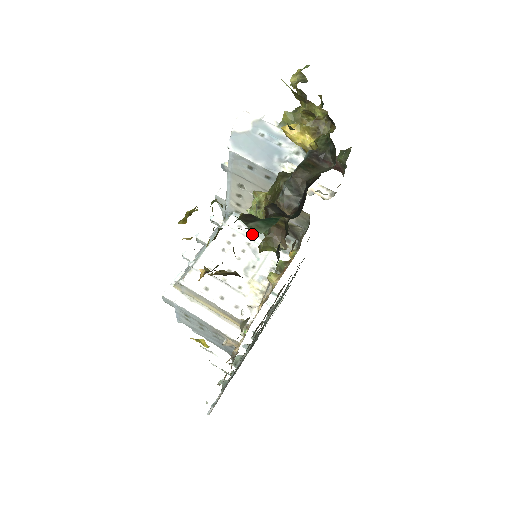
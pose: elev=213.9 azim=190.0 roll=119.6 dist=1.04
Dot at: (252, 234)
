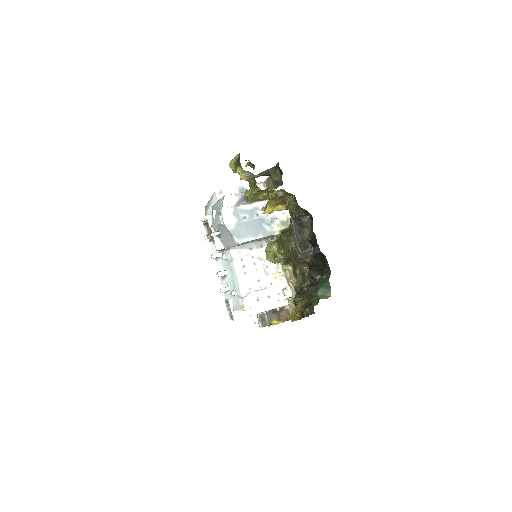
Dot at: (249, 250)
